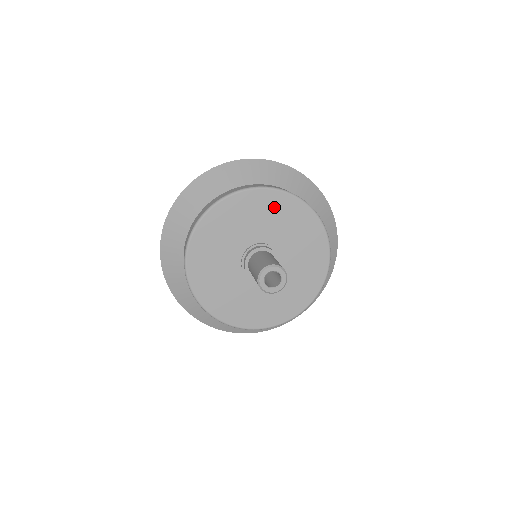
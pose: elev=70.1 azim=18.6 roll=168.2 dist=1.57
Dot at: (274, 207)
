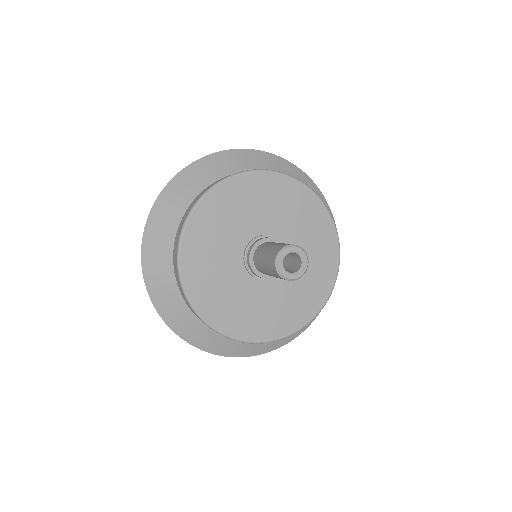
Dot at: (291, 198)
